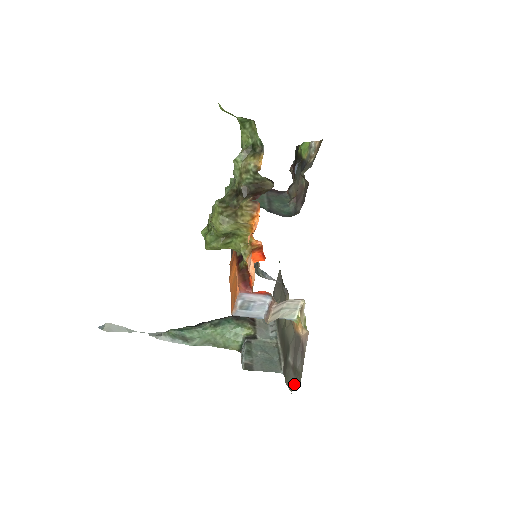
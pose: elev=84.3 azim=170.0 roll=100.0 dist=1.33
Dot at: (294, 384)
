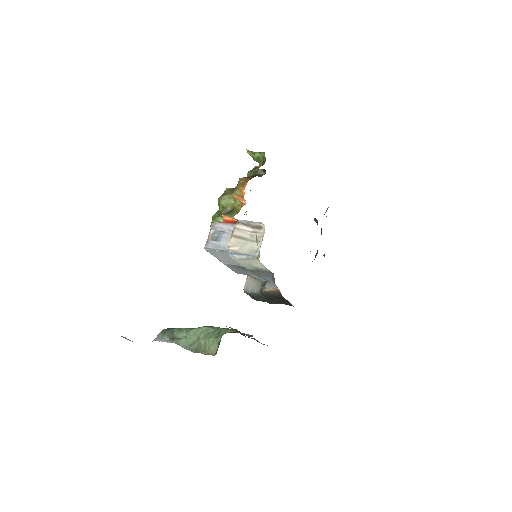
Dot at: occluded
